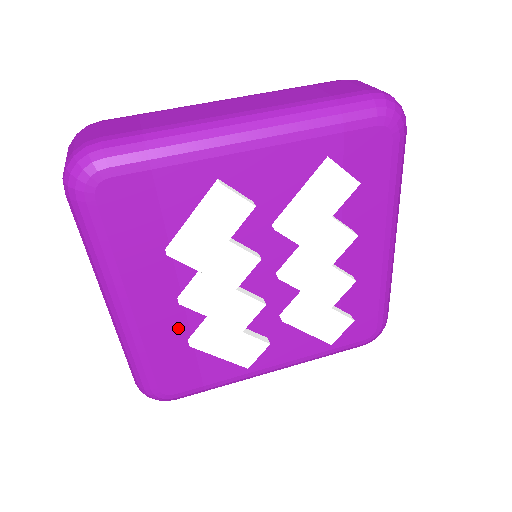
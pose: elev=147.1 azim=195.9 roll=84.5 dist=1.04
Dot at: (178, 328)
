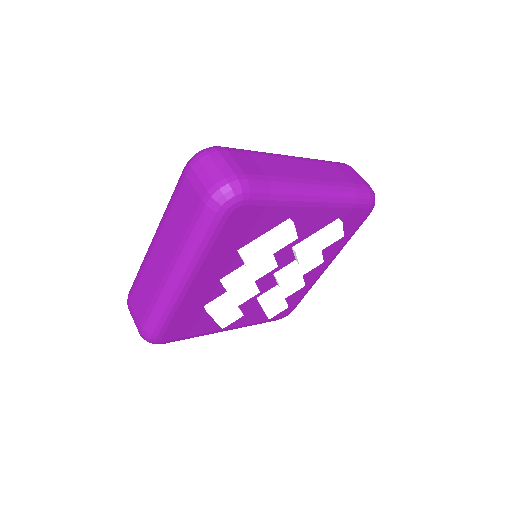
Dot at: (204, 298)
